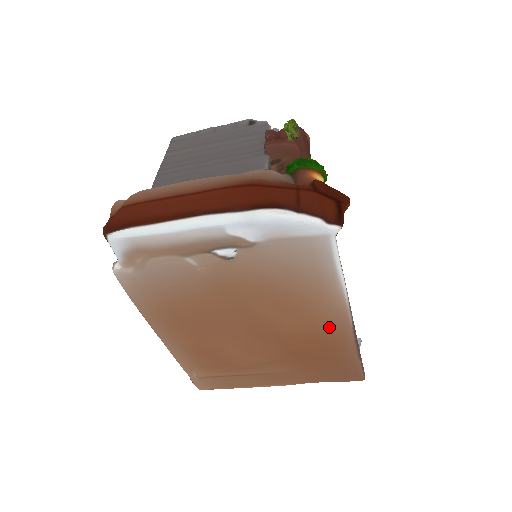
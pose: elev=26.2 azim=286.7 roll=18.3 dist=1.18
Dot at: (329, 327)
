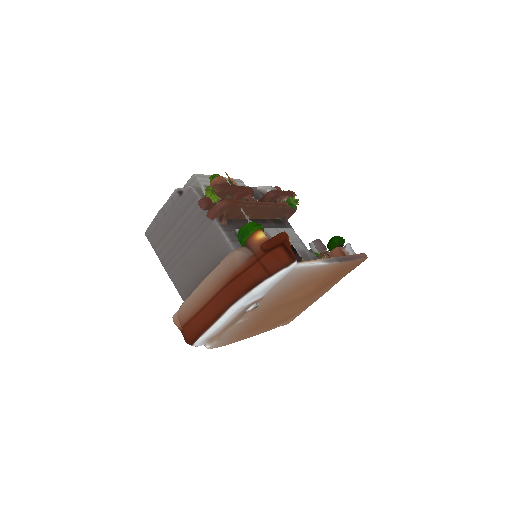
Dot at: (329, 273)
